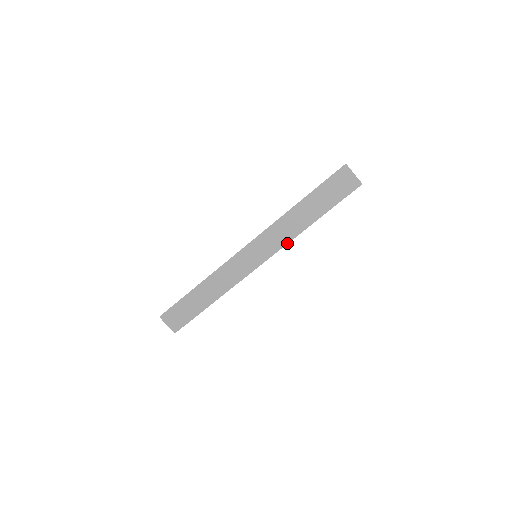
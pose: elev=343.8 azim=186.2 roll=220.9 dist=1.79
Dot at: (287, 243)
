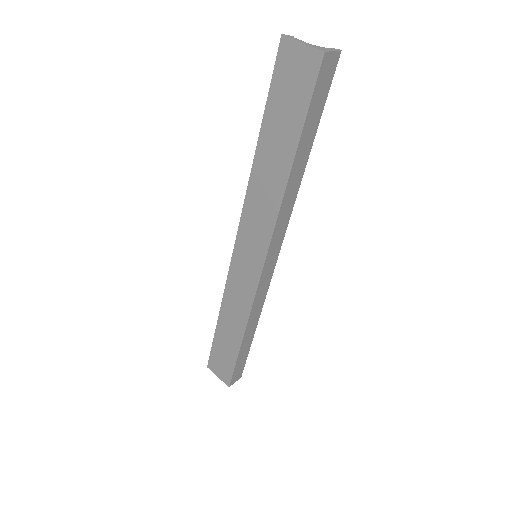
Dot at: (275, 221)
